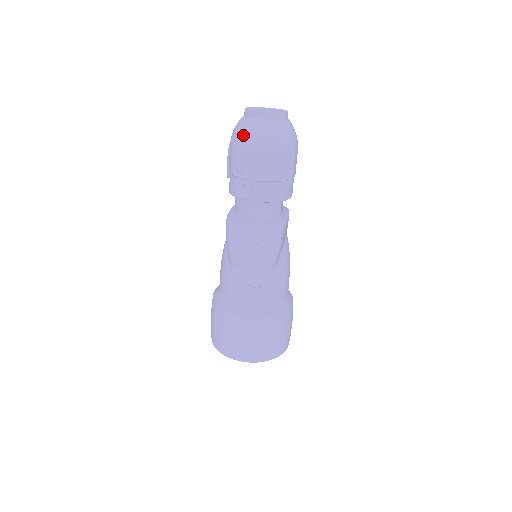
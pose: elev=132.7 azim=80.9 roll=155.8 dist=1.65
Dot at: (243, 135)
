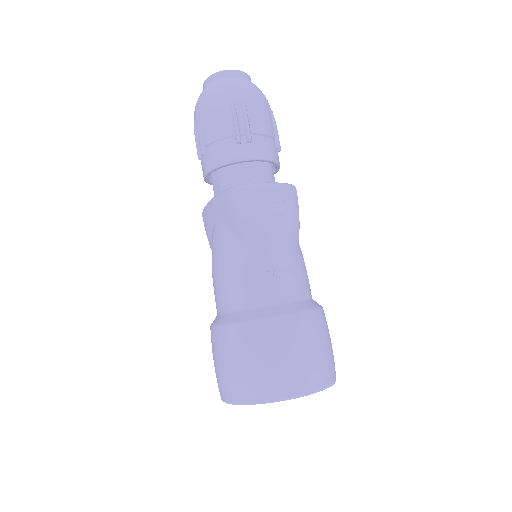
Dot at: (224, 89)
